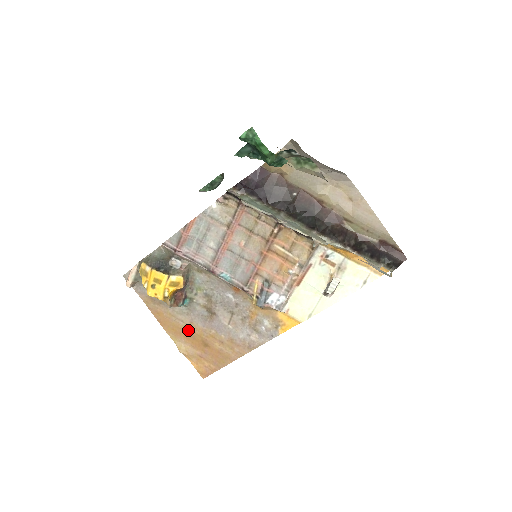
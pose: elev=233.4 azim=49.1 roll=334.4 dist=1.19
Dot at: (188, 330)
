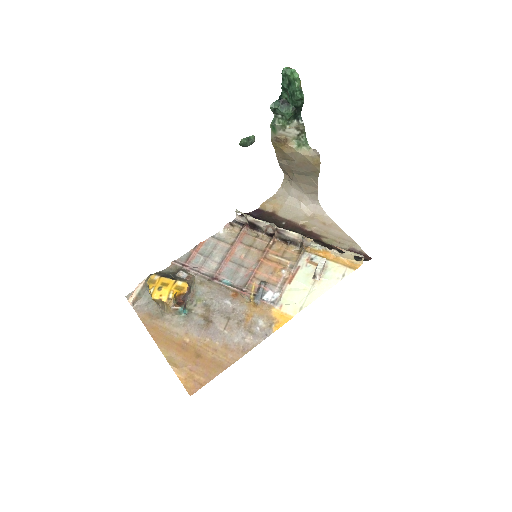
Dot at: (182, 342)
